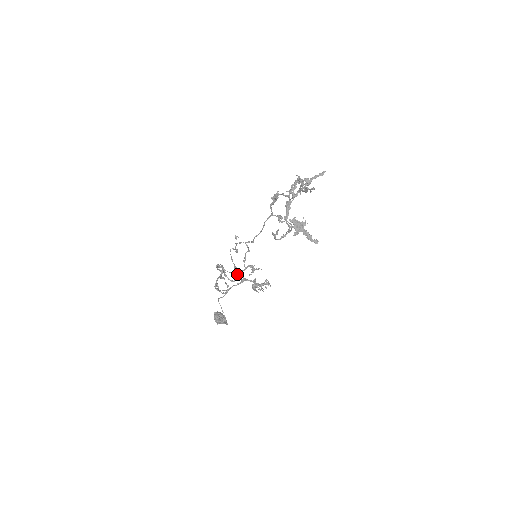
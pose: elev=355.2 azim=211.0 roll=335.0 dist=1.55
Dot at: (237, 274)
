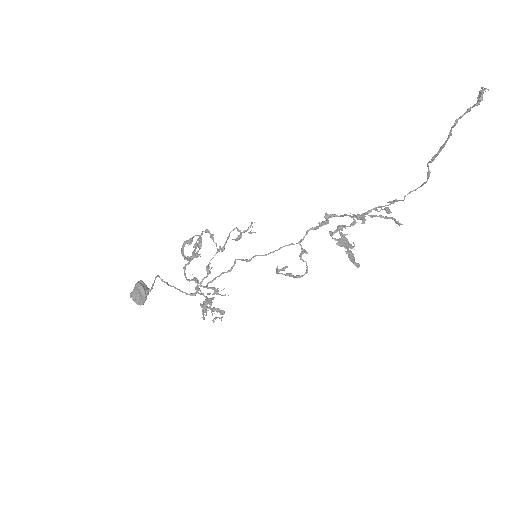
Dot at: (208, 267)
